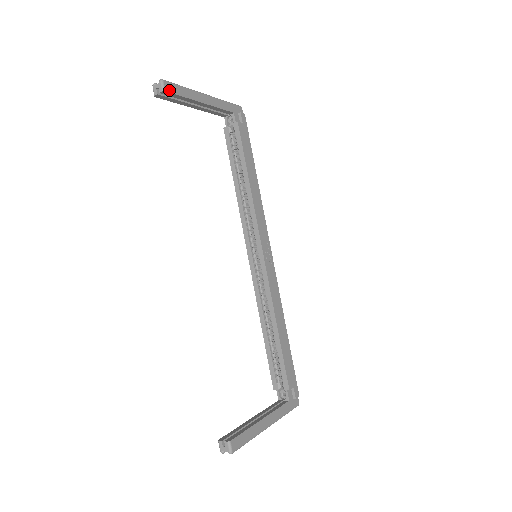
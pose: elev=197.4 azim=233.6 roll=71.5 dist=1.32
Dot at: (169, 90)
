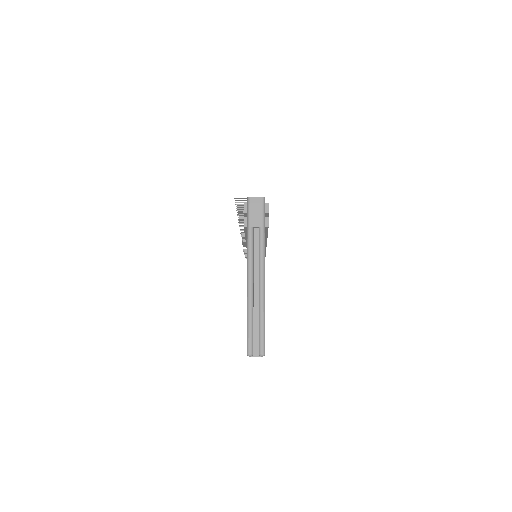
Dot at: occluded
